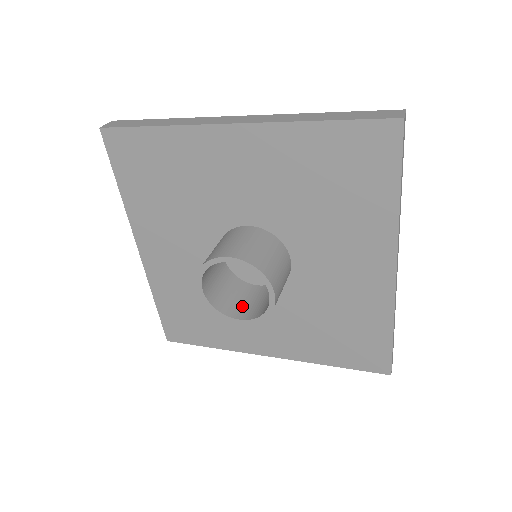
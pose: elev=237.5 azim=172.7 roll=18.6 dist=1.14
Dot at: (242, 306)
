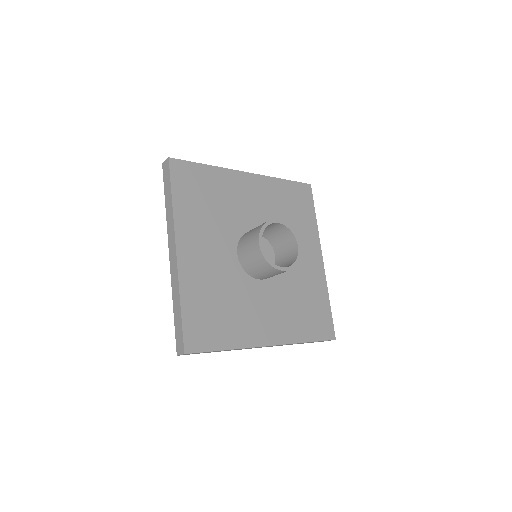
Dot at: occluded
